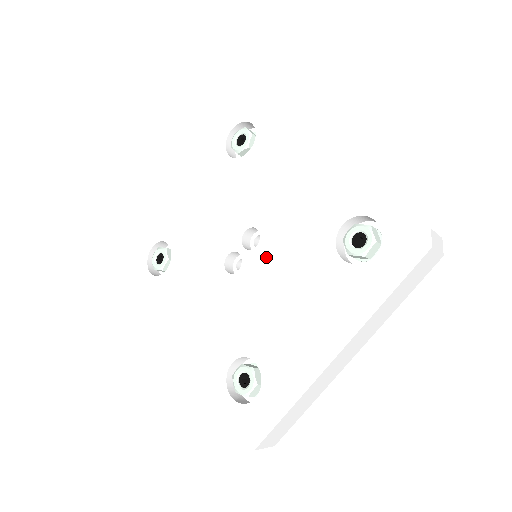
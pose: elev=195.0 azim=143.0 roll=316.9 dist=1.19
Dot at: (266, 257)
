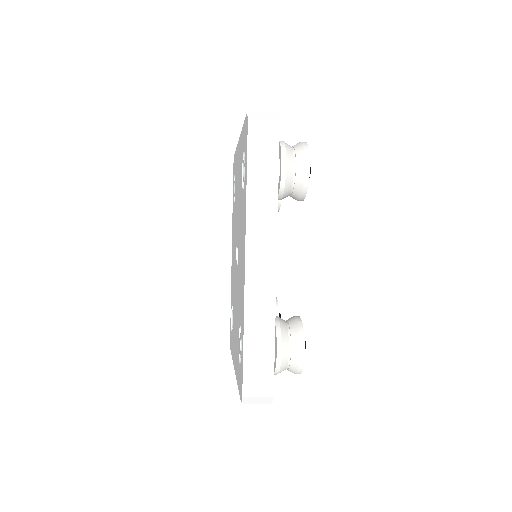
Dot at: (237, 280)
